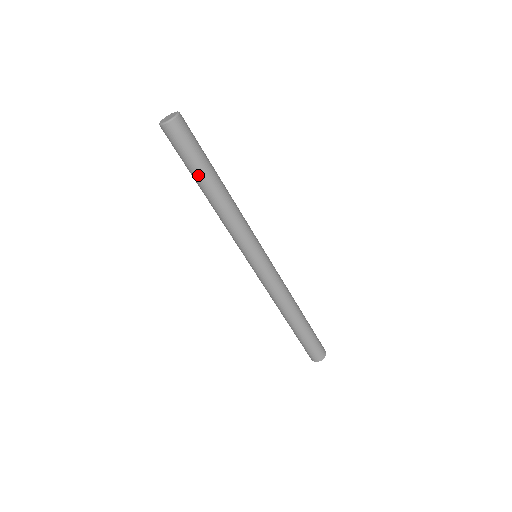
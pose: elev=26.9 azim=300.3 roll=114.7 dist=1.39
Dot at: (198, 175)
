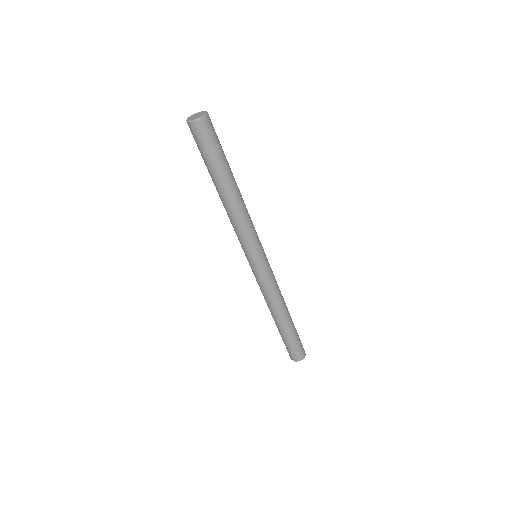
Dot at: (211, 174)
